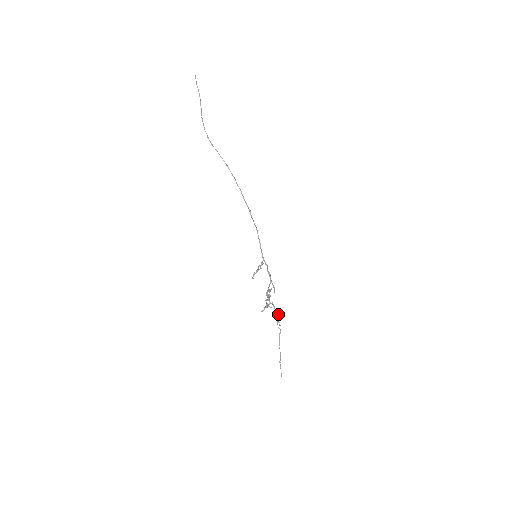
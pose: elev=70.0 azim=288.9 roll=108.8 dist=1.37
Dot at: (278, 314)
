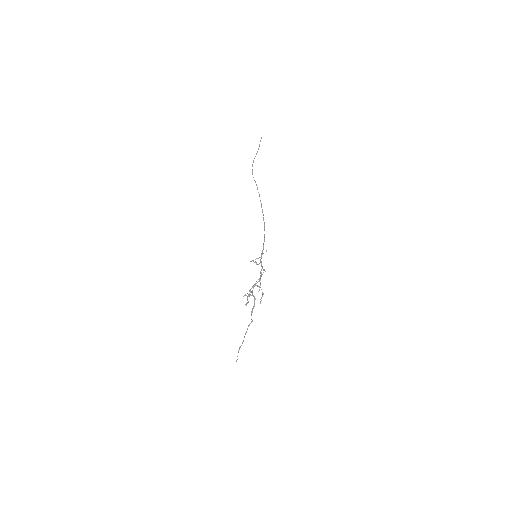
Dot at: (263, 293)
